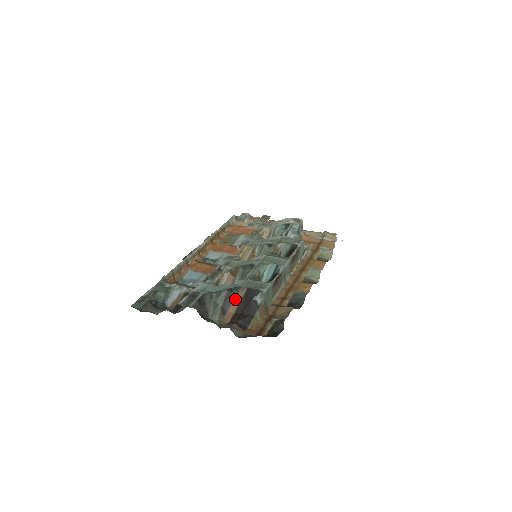
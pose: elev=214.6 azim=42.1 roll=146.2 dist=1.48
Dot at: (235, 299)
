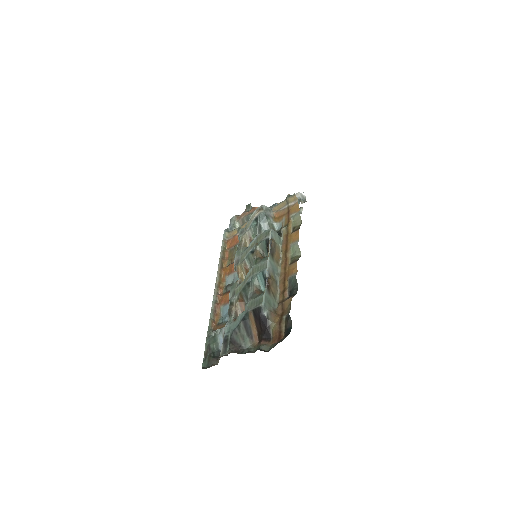
Dot at: (251, 323)
